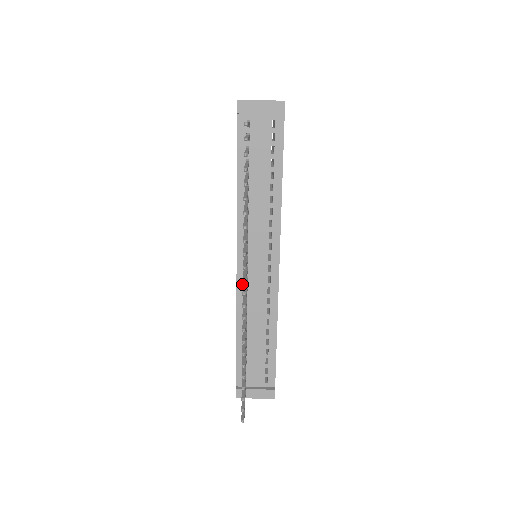
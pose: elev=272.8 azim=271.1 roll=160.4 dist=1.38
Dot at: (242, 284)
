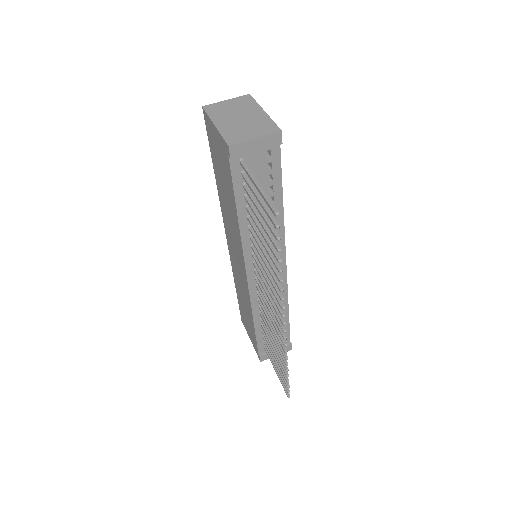
Dot at: (254, 291)
